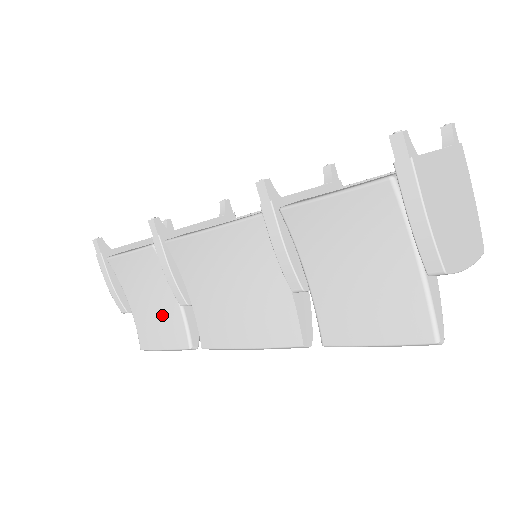
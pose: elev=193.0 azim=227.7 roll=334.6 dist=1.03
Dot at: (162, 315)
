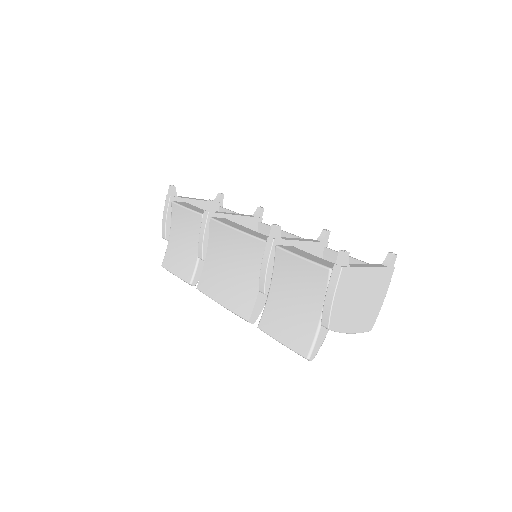
Dot at: (185, 255)
